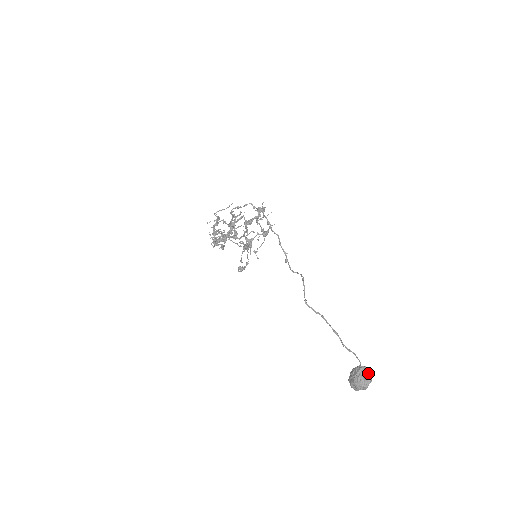
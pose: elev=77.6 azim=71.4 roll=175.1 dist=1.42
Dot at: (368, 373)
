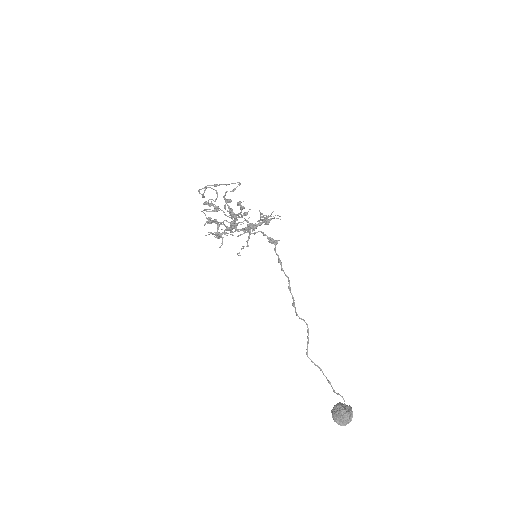
Dot at: (350, 415)
